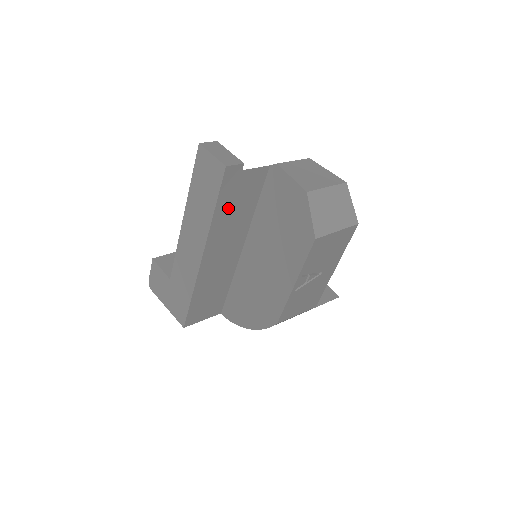
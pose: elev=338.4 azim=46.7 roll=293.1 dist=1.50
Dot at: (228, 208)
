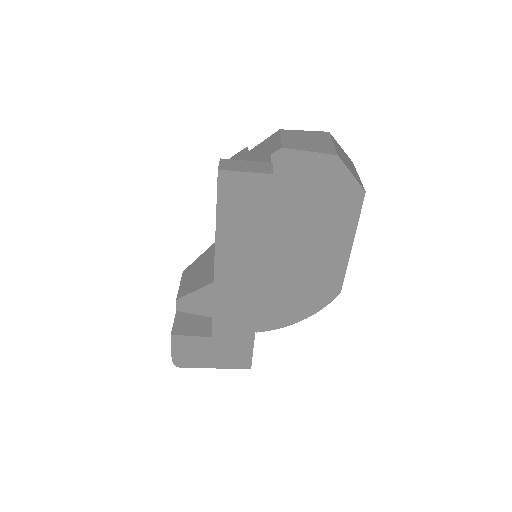
Dot at: occluded
